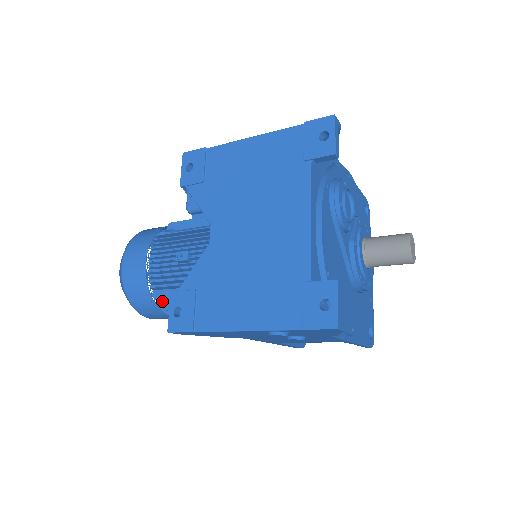
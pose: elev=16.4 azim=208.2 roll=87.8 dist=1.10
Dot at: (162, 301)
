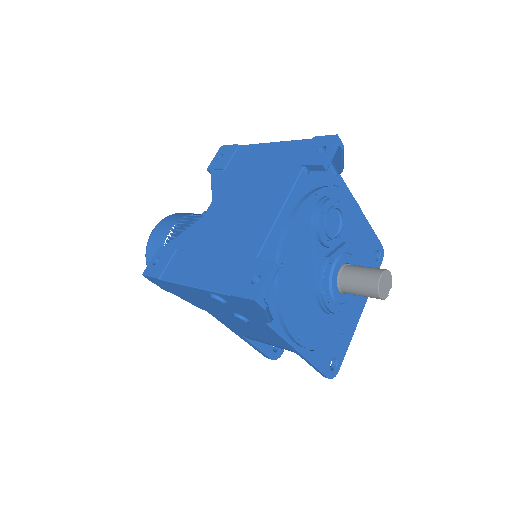
Dot at: occluded
